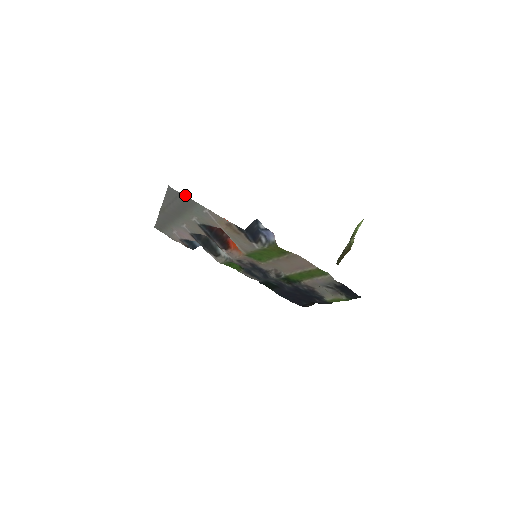
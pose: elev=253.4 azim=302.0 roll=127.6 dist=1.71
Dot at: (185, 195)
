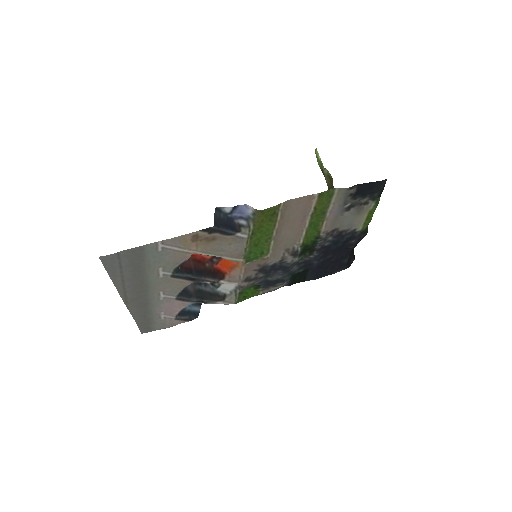
Dot at: (124, 250)
